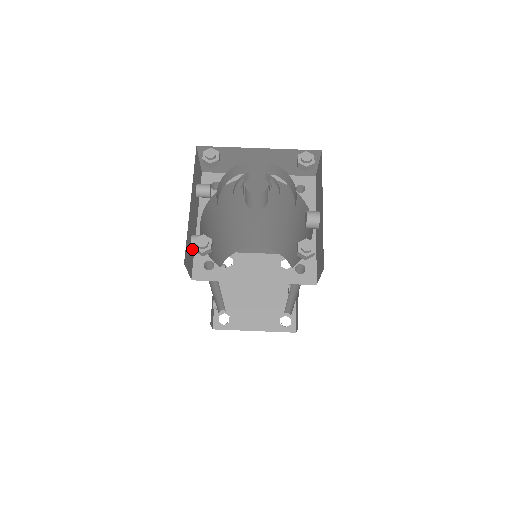
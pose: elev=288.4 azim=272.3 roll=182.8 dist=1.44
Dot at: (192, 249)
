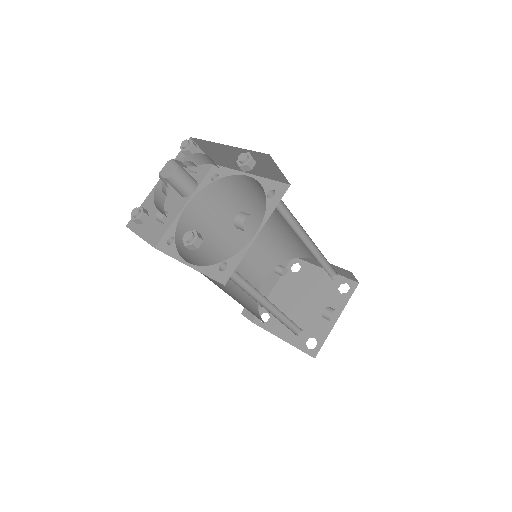
Dot at: (162, 223)
